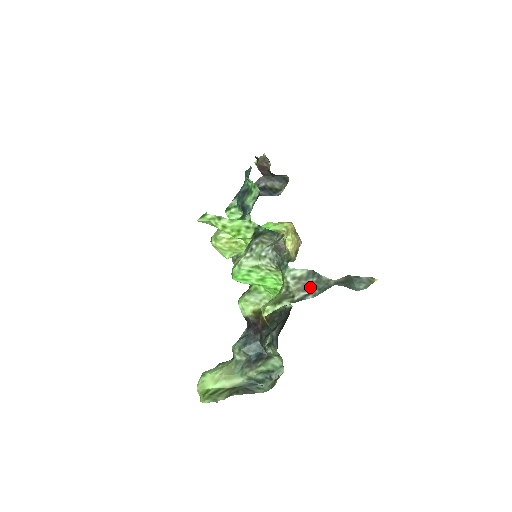
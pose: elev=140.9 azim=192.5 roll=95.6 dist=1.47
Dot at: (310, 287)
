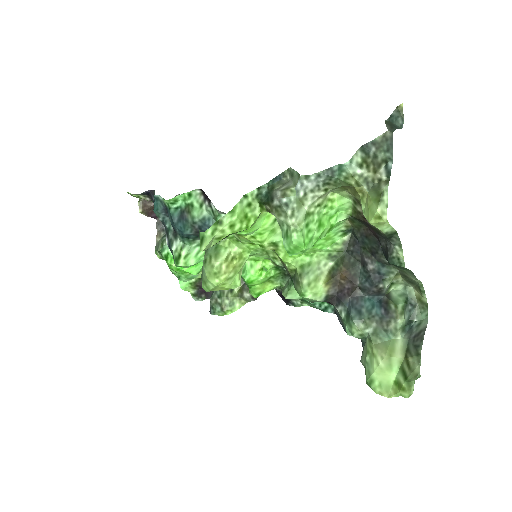
Dot at: (379, 158)
